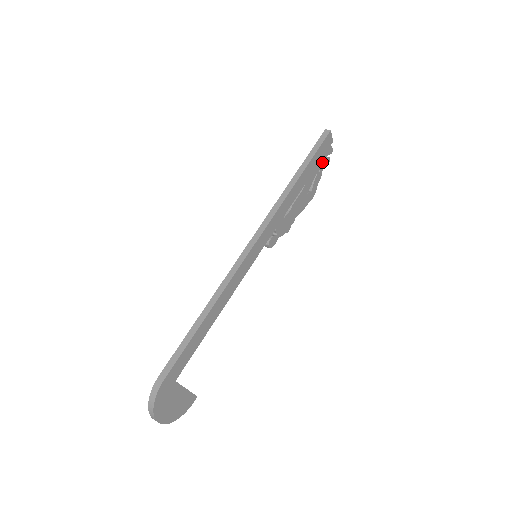
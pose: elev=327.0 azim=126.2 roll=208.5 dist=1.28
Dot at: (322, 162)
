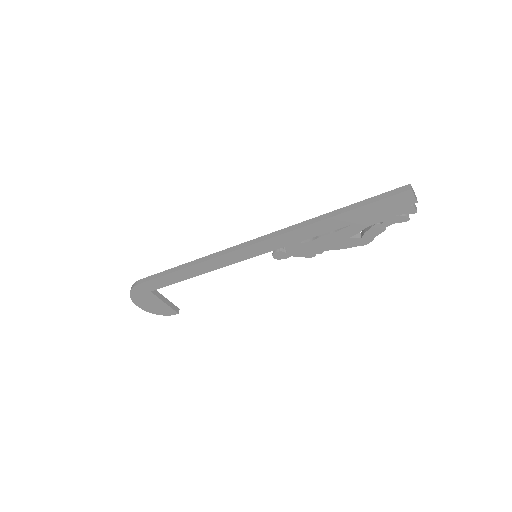
Dot at: (388, 217)
